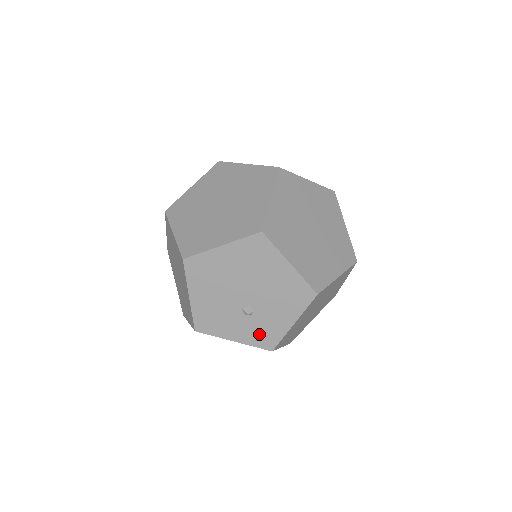
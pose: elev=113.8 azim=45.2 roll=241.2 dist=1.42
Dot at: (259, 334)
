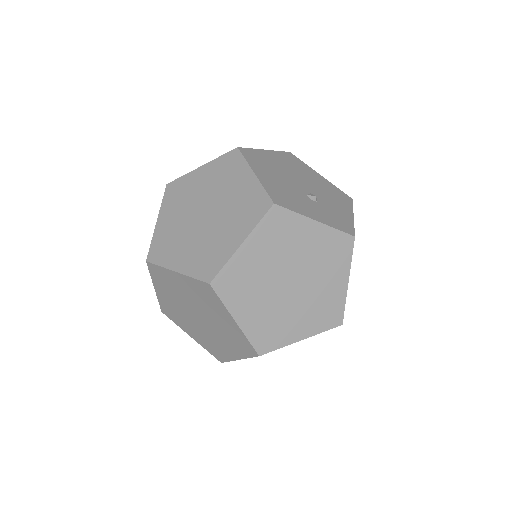
Dot at: (333, 219)
